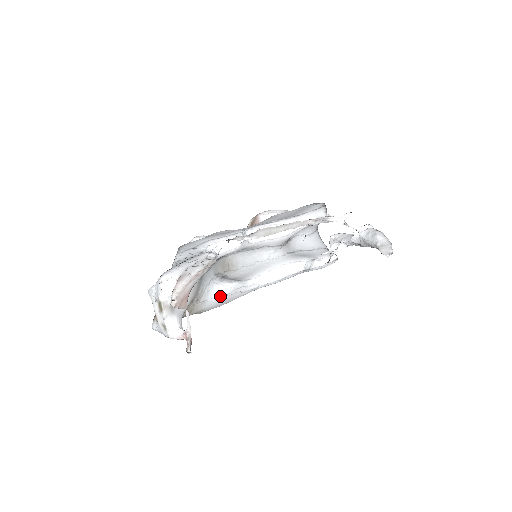
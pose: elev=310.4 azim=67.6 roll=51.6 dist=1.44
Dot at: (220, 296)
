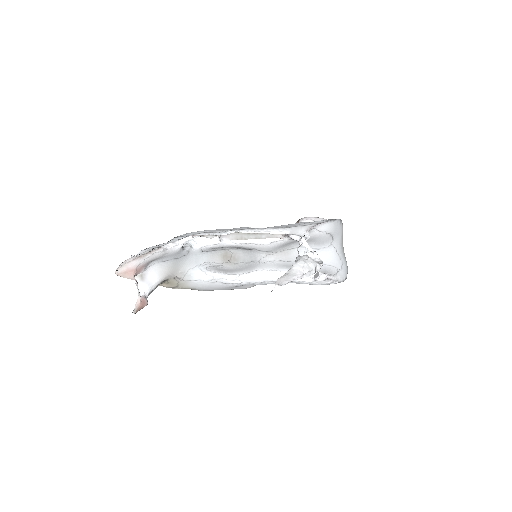
Dot at: (202, 281)
